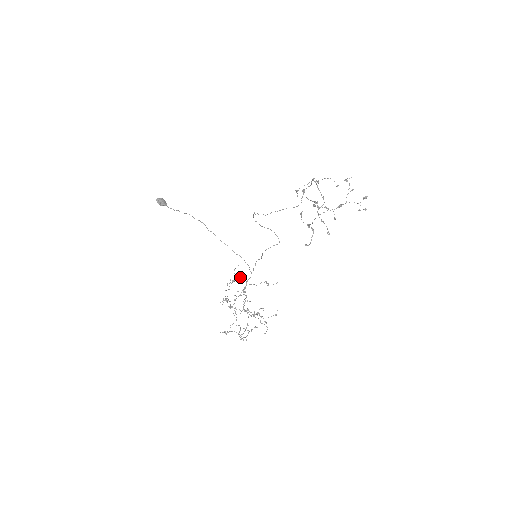
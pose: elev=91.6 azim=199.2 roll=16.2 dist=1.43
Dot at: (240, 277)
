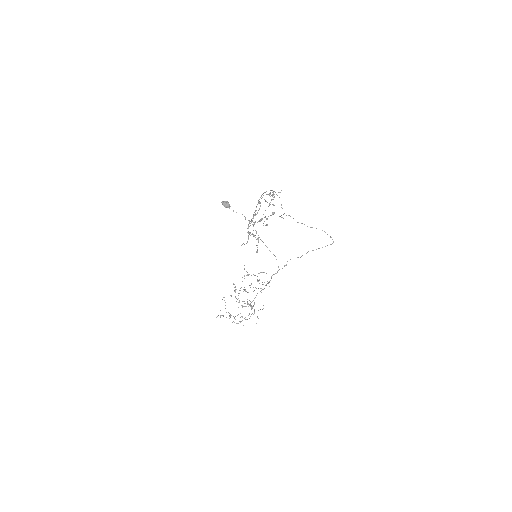
Dot at: occluded
